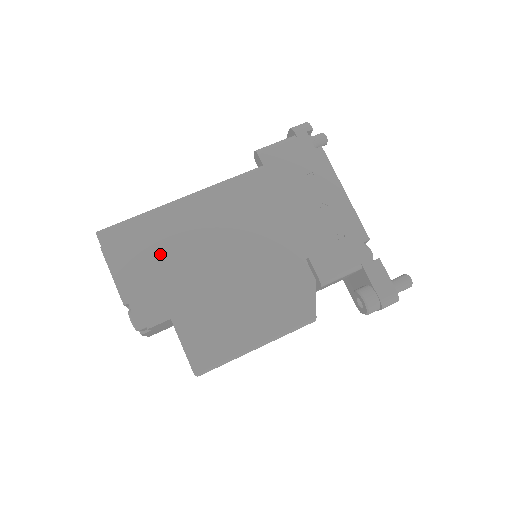
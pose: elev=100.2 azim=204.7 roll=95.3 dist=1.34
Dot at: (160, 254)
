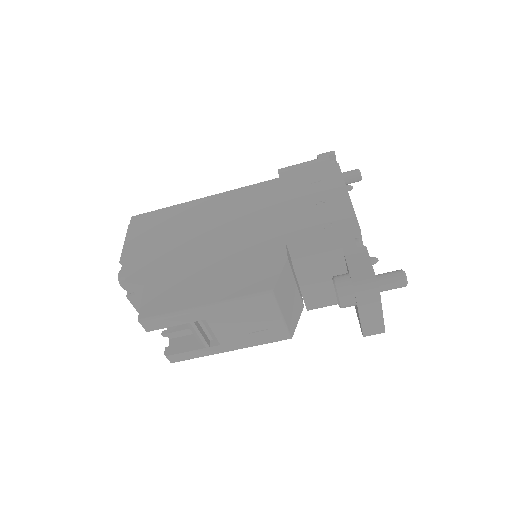
Dot at: (166, 231)
